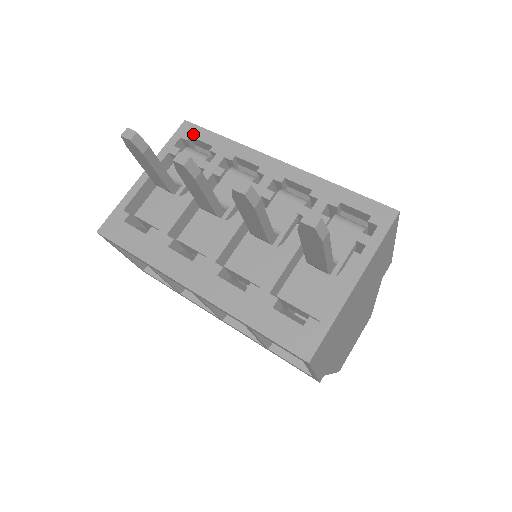
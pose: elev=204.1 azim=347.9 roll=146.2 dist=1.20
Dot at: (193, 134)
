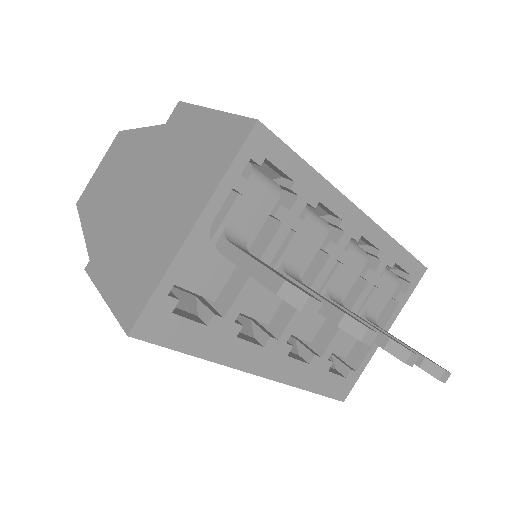
Dot at: (270, 154)
